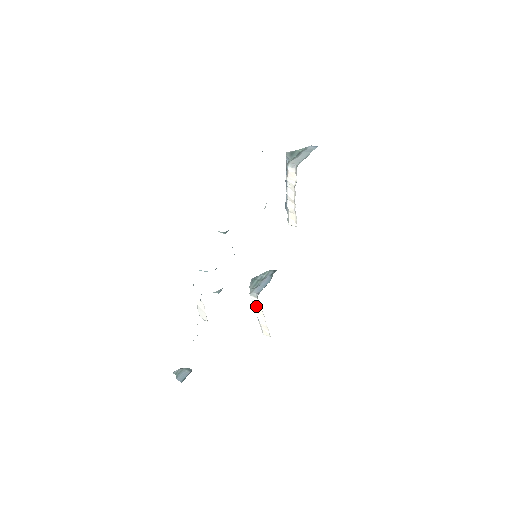
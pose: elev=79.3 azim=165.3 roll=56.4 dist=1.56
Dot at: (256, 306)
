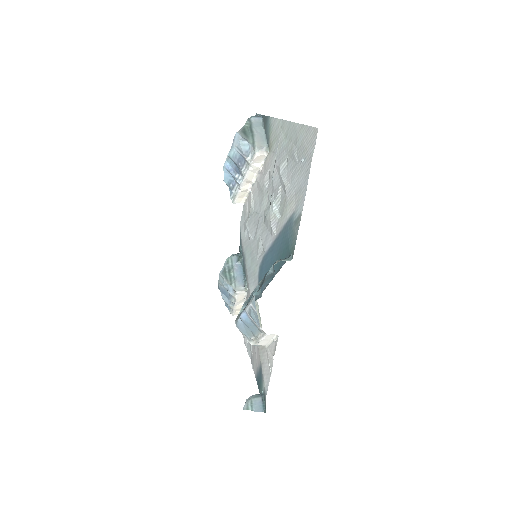
Dot at: (239, 297)
